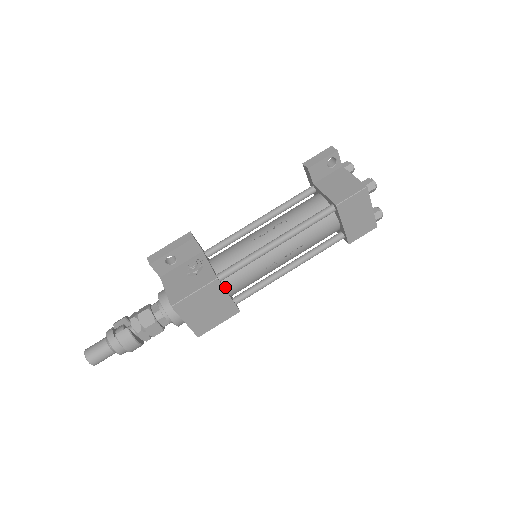
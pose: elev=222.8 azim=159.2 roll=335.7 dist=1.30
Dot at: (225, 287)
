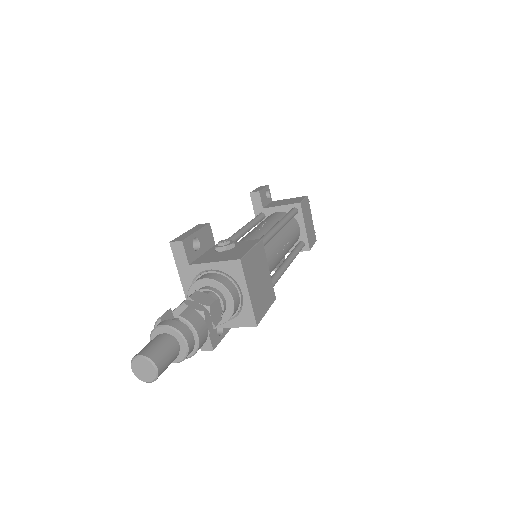
Dot at: occluded
